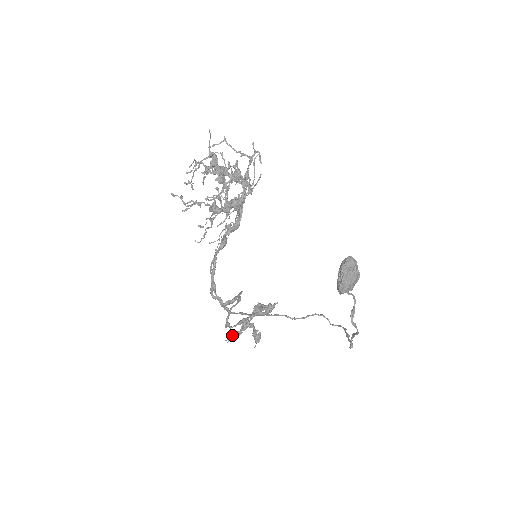
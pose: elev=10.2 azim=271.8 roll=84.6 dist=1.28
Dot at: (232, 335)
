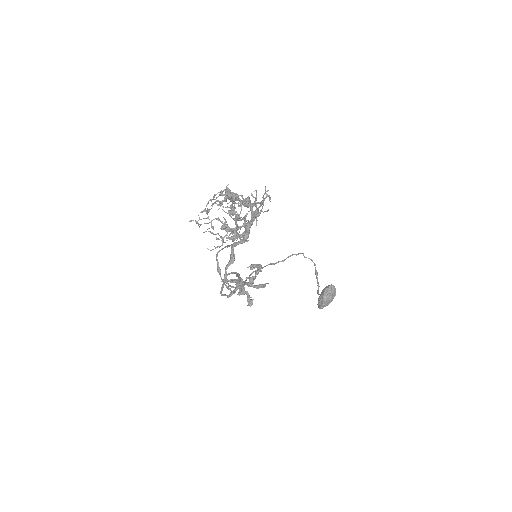
Dot at: (227, 280)
